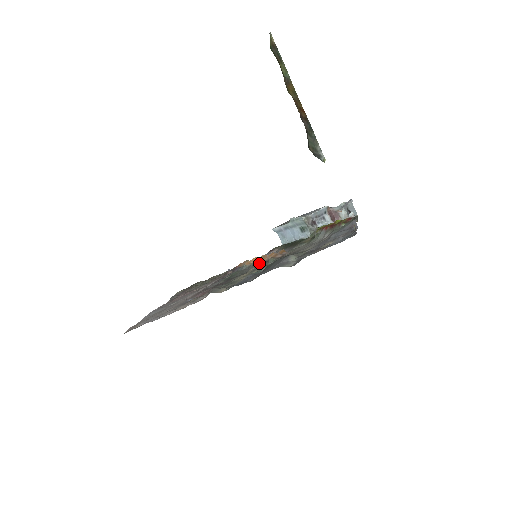
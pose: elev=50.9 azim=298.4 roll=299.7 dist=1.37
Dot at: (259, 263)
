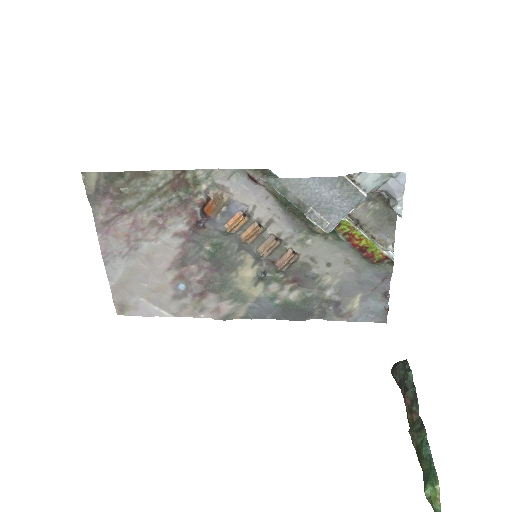
Dot at: (260, 259)
